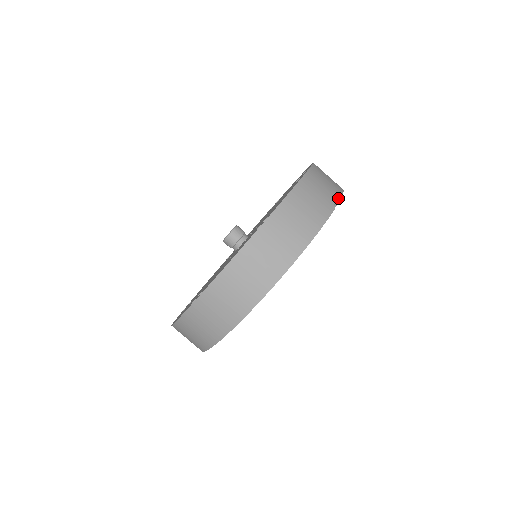
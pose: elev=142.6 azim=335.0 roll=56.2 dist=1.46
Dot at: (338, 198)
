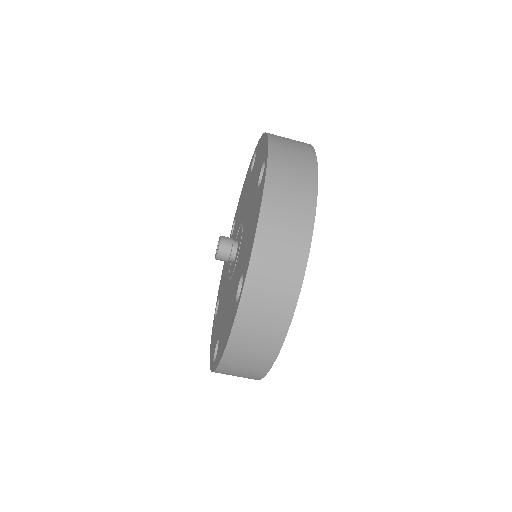
Dot at: occluded
